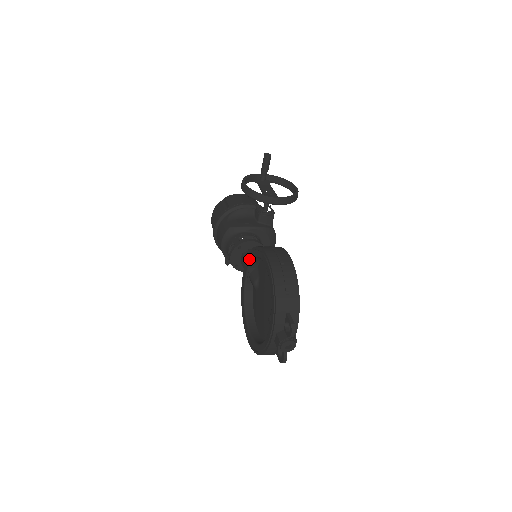
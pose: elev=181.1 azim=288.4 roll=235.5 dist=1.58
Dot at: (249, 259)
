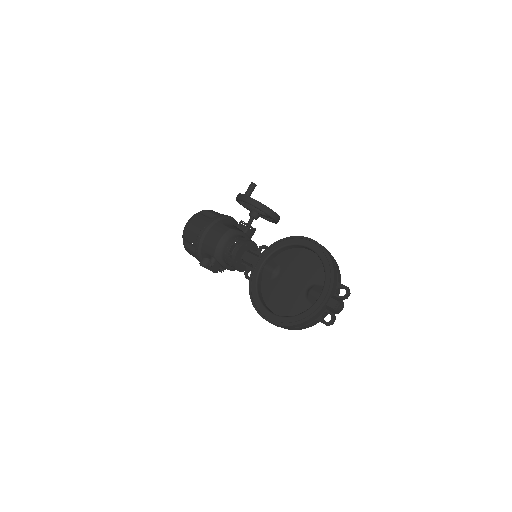
Dot at: (271, 250)
